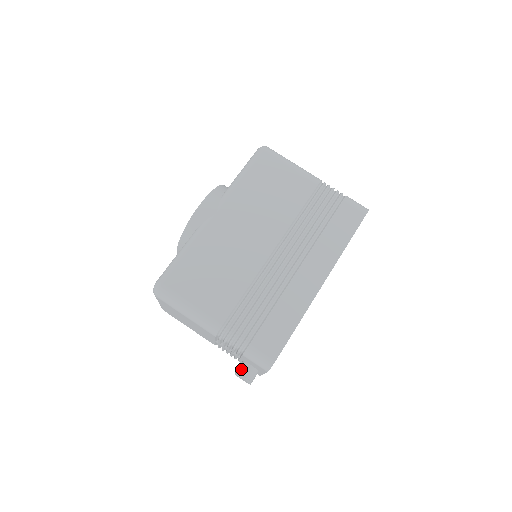
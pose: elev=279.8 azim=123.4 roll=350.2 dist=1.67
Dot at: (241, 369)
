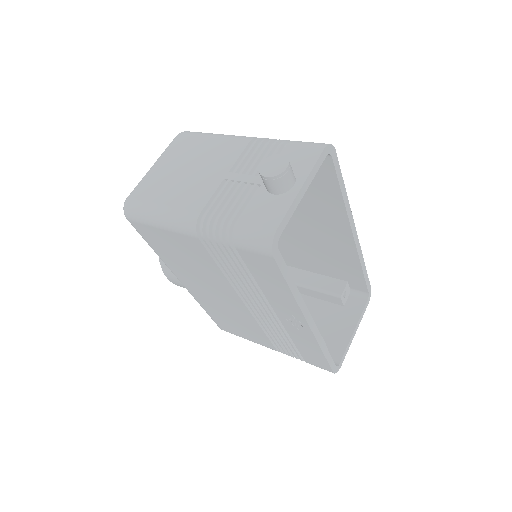
Dot at: occluded
